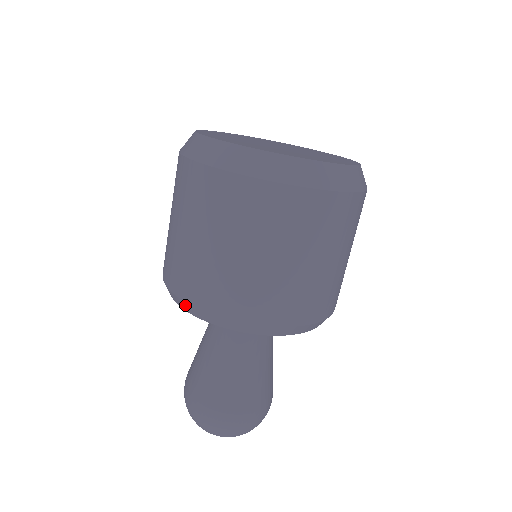
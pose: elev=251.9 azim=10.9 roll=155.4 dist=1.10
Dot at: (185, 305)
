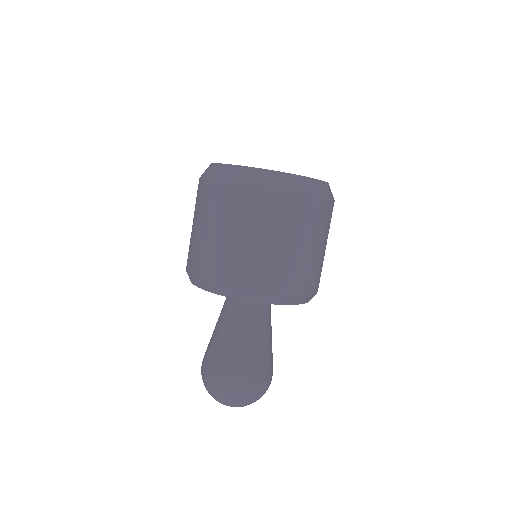
Dot at: (202, 284)
